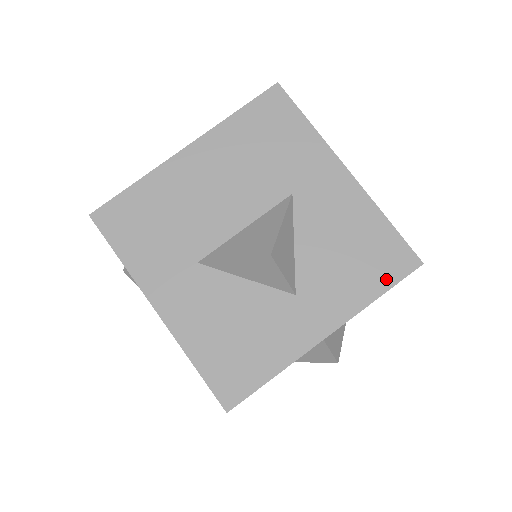
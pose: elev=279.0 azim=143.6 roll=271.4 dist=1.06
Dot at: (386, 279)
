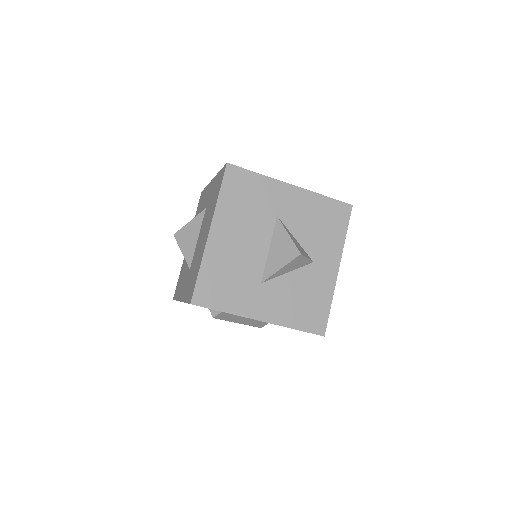
Dot at: (343, 224)
